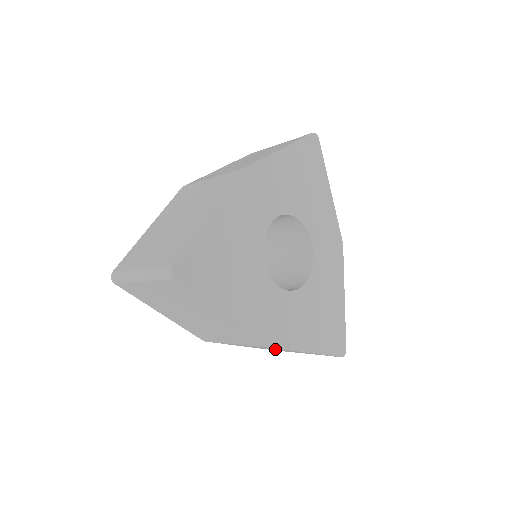
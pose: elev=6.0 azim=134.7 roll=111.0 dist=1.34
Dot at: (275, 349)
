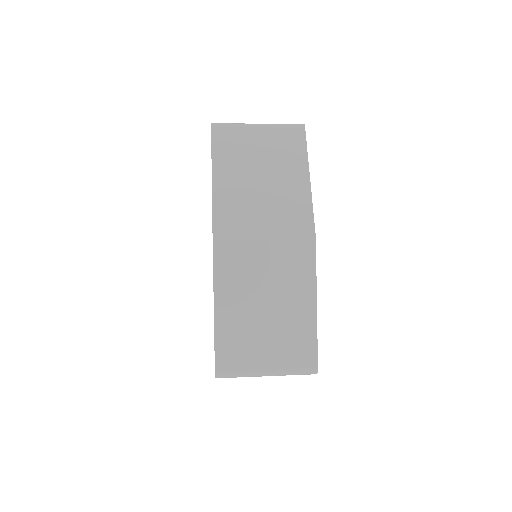
Dot at: occluded
